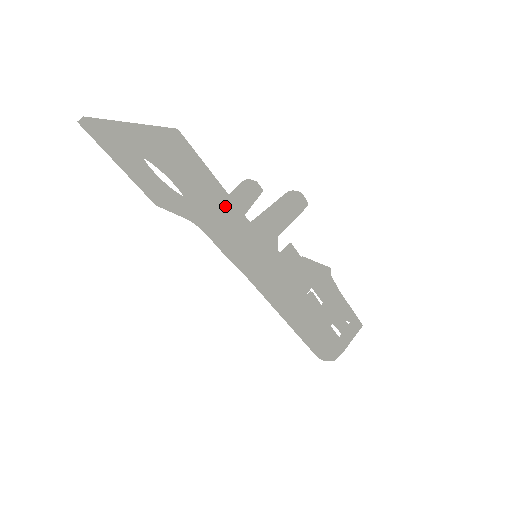
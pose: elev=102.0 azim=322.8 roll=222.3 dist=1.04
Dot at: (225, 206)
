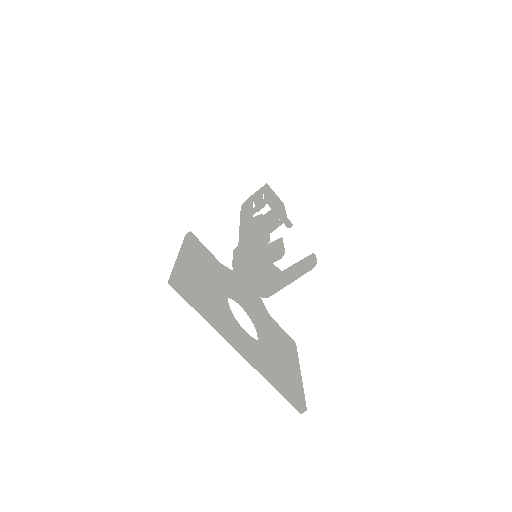
Dot at: occluded
